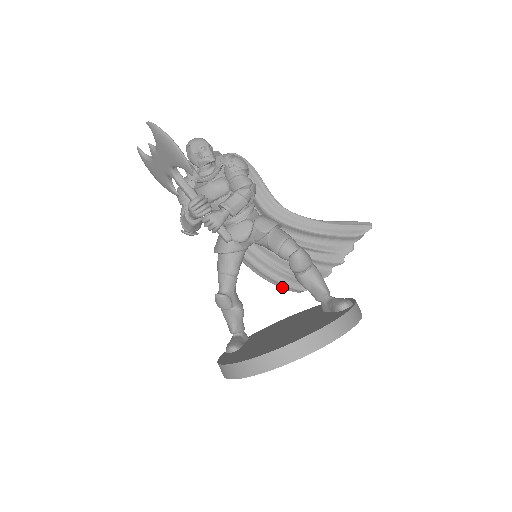
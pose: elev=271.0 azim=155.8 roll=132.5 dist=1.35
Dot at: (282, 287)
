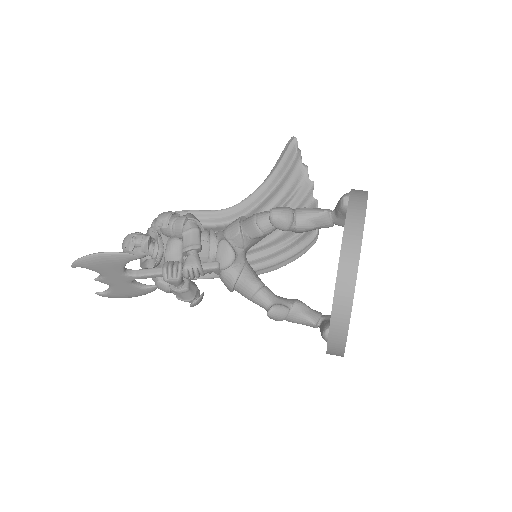
Dot at: (303, 253)
